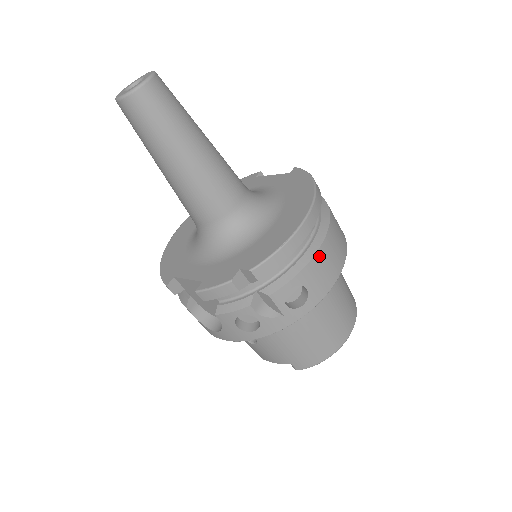
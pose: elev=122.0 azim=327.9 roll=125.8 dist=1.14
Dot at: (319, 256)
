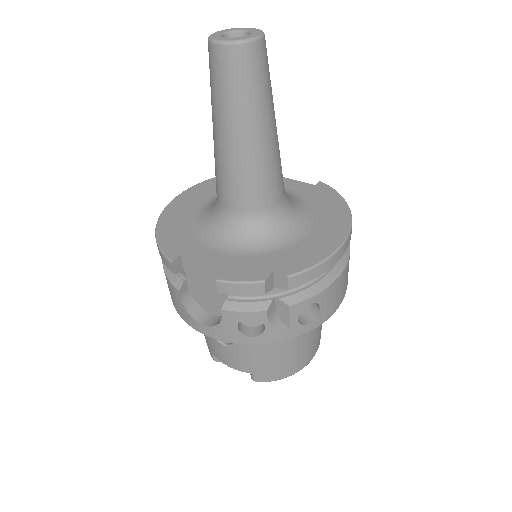
Dot at: (340, 279)
